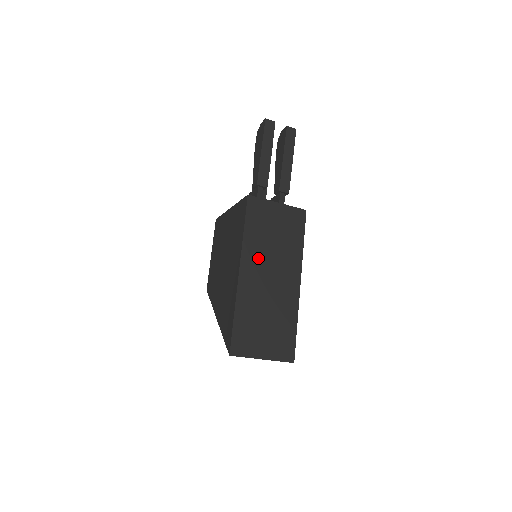
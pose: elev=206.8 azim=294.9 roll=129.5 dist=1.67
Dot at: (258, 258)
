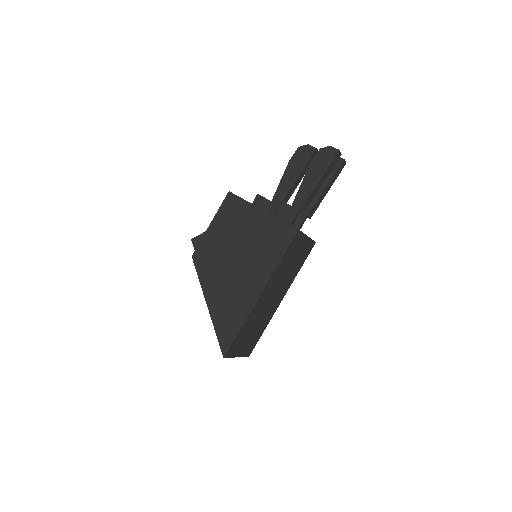
Dot at: (275, 282)
